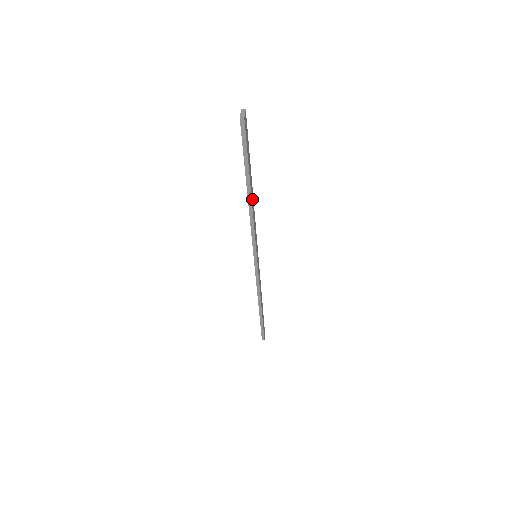
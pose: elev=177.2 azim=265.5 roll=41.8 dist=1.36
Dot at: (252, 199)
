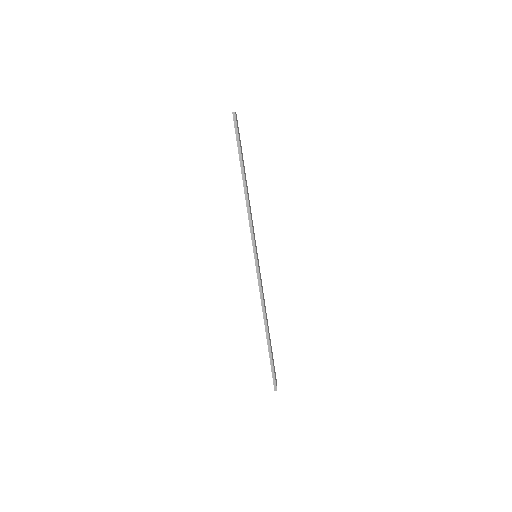
Dot at: (247, 188)
